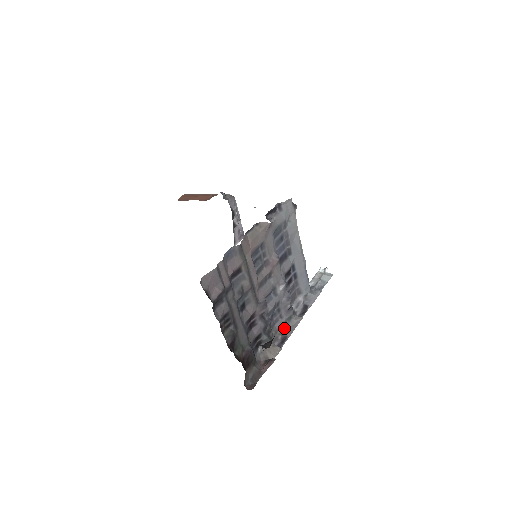
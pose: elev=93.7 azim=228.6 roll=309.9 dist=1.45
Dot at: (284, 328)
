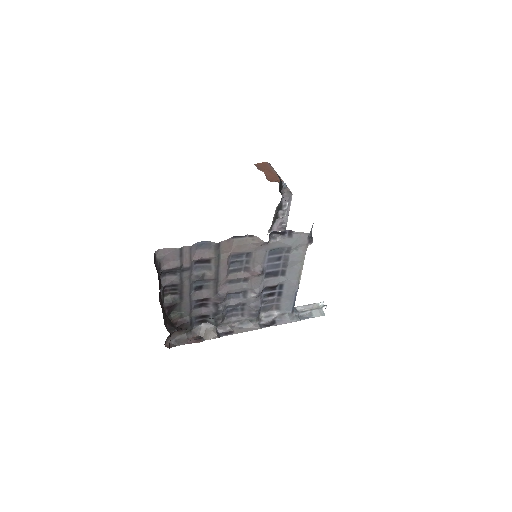
Dot at: (238, 325)
